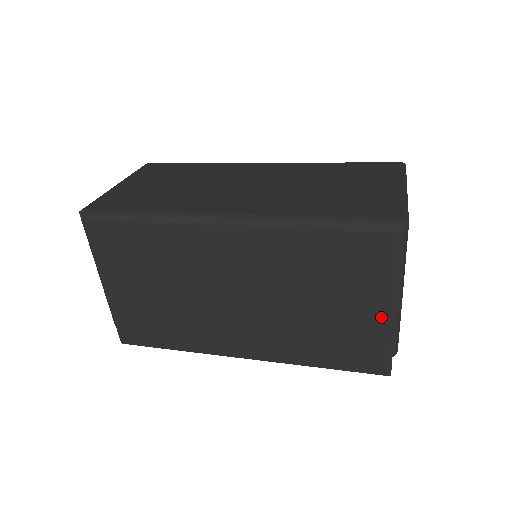
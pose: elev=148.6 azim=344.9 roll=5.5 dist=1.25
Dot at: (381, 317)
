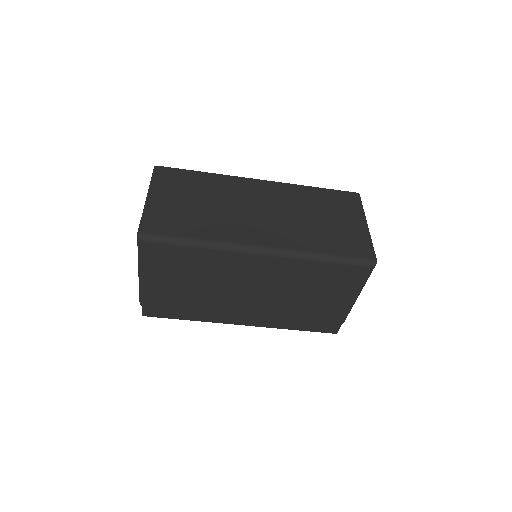
Dot at: (344, 306)
